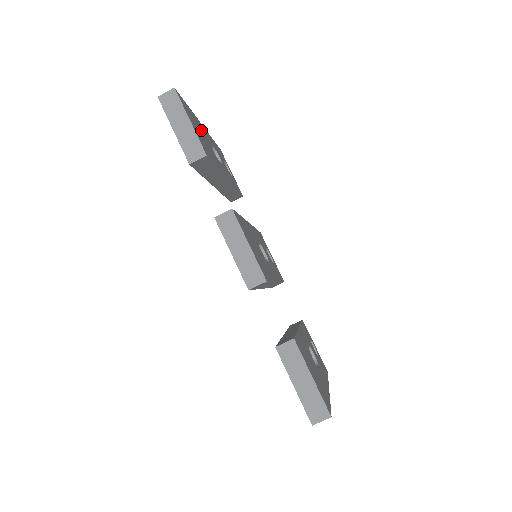
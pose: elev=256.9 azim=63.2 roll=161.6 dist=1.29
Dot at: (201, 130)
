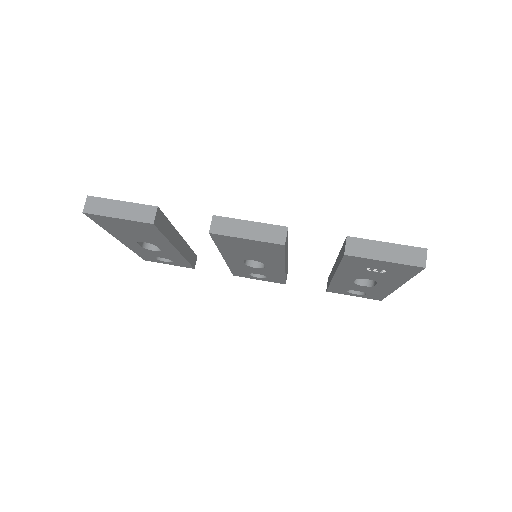
Dot at: occluded
